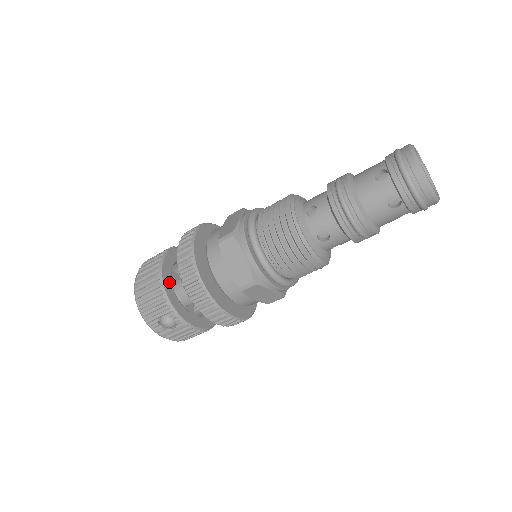
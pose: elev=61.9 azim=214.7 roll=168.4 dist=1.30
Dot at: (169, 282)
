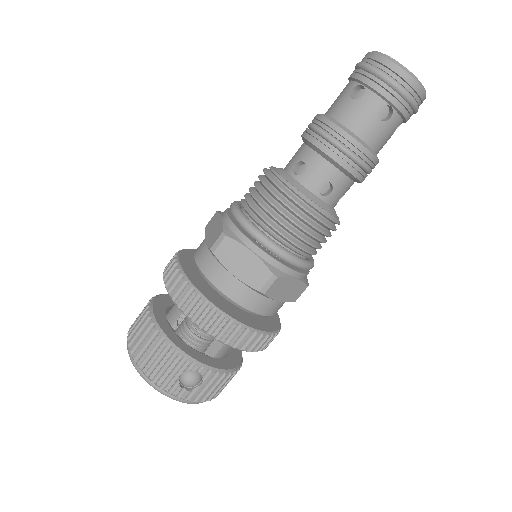
Dot at: (171, 332)
